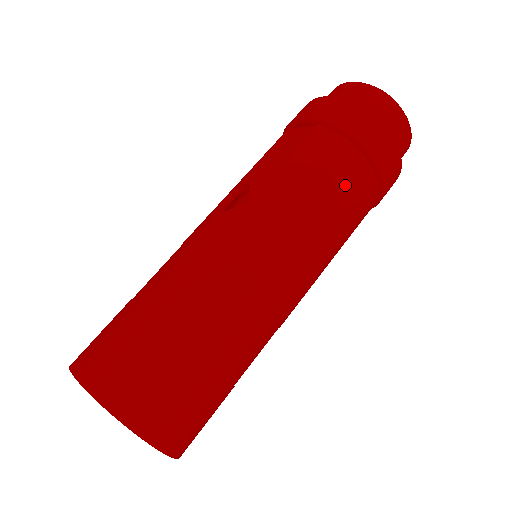
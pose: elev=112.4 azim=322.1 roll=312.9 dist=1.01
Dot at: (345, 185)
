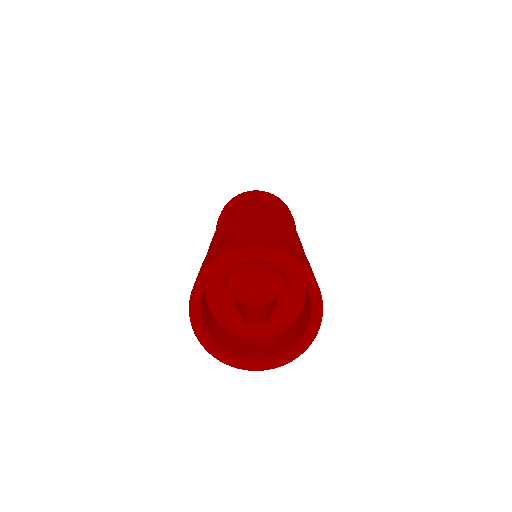
Dot at: occluded
